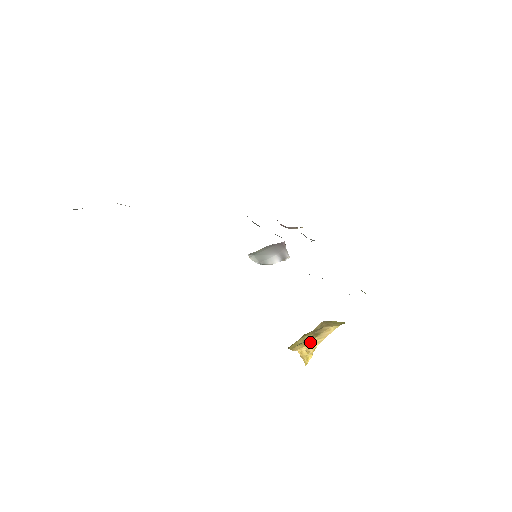
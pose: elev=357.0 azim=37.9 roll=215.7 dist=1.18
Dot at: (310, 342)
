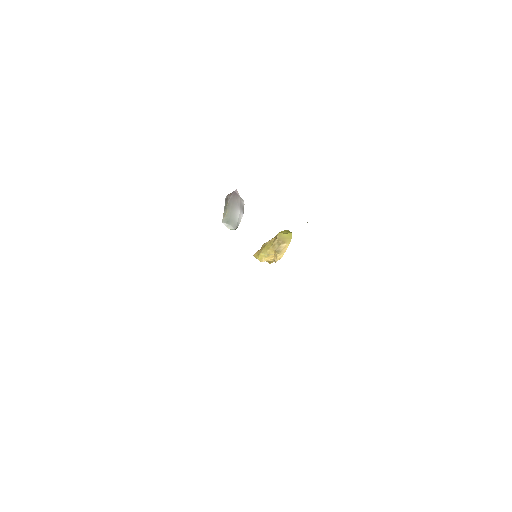
Dot at: (274, 256)
